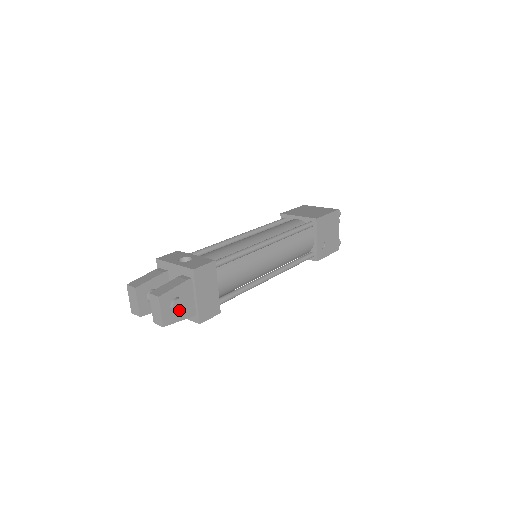
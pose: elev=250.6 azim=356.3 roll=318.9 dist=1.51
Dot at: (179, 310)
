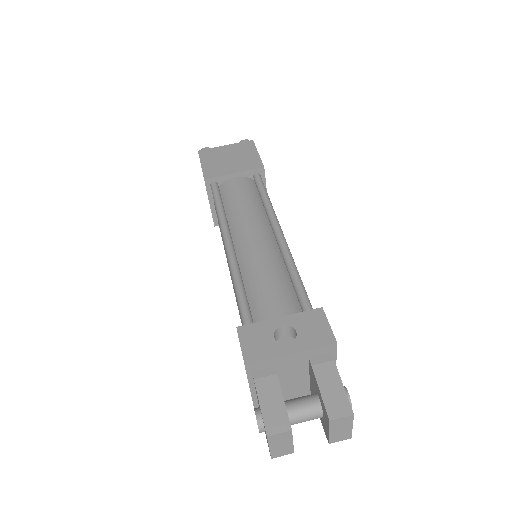
Dot at: occluded
